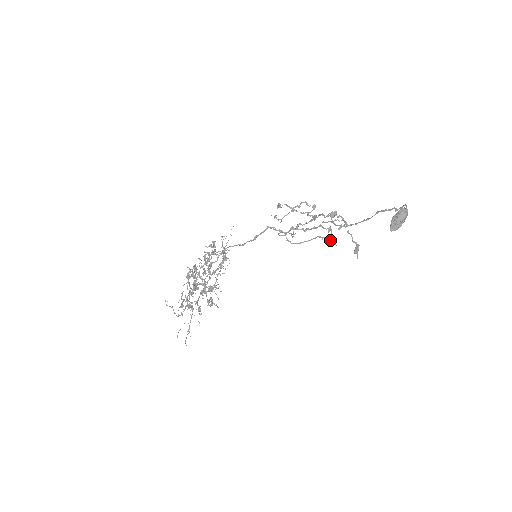
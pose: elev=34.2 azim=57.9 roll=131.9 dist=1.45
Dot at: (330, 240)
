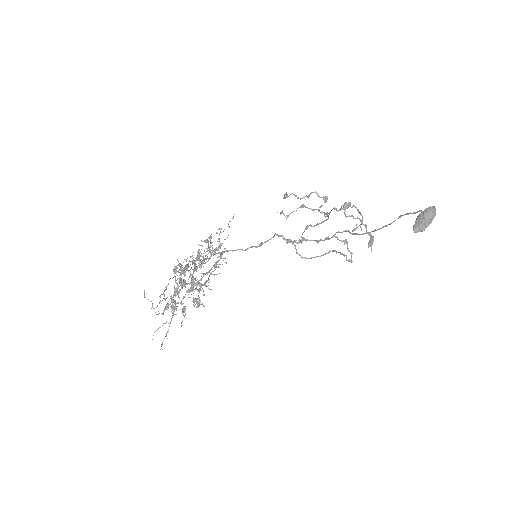
Dot at: (345, 255)
